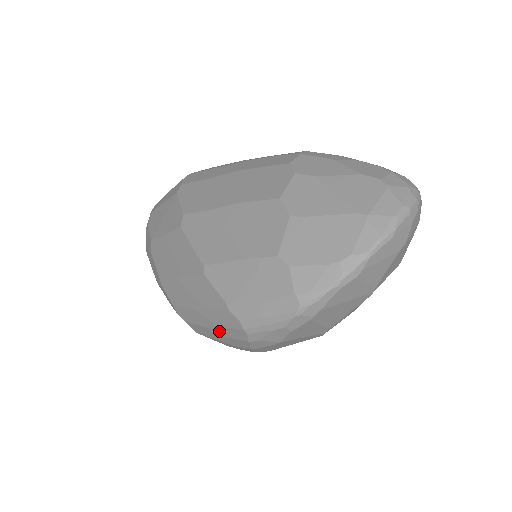
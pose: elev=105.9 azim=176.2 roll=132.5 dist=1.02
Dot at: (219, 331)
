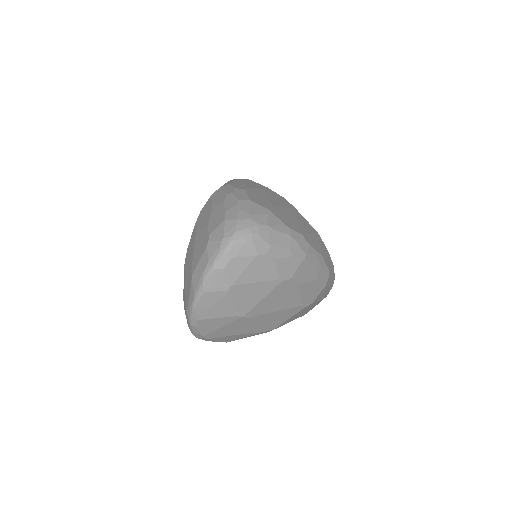
Dot at: occluded
